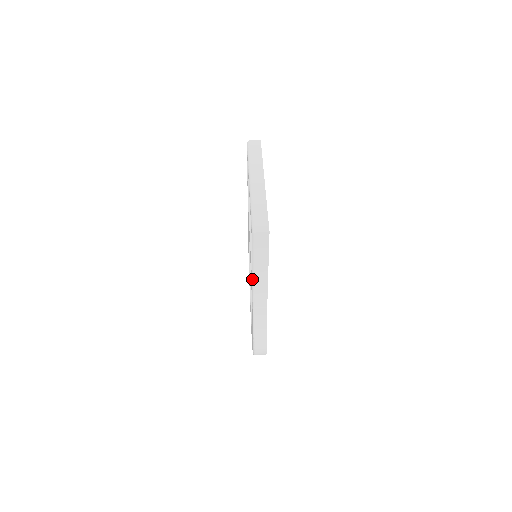
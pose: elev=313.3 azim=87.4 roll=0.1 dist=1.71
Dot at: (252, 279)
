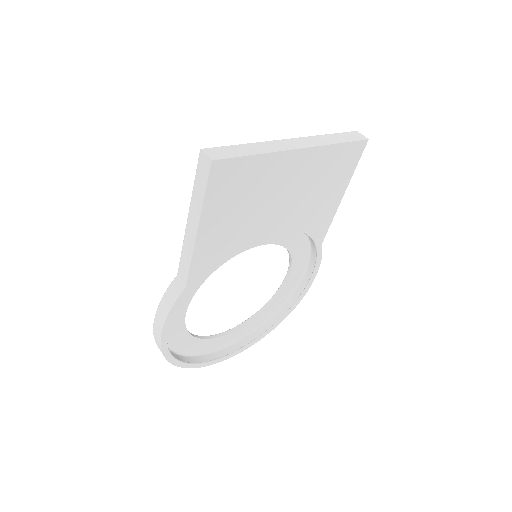
Dot at: (186, 229)
